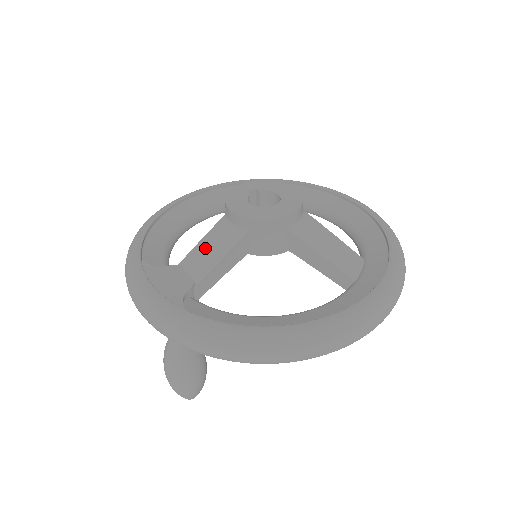
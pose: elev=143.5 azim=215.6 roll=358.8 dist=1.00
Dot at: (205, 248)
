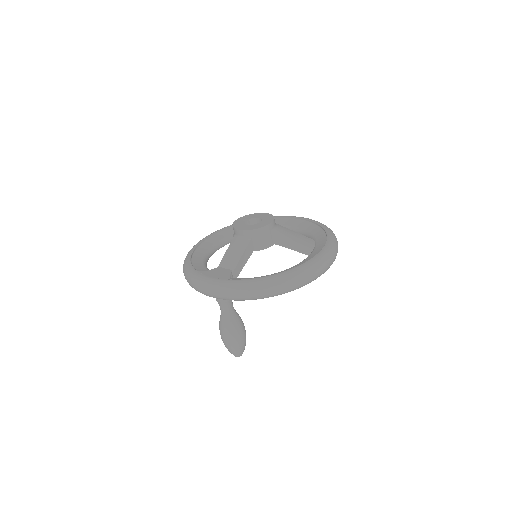
Dot at: (230, 254)
